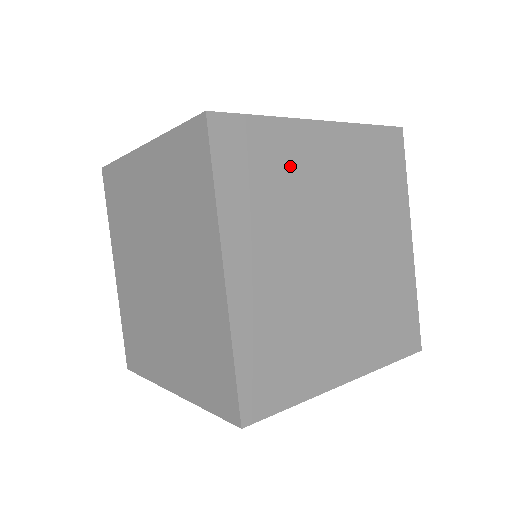
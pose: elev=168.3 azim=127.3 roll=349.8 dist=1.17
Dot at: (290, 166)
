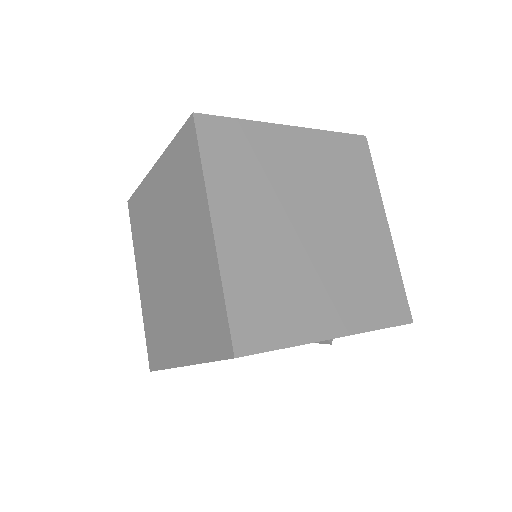
Dot at: (265, 156)
